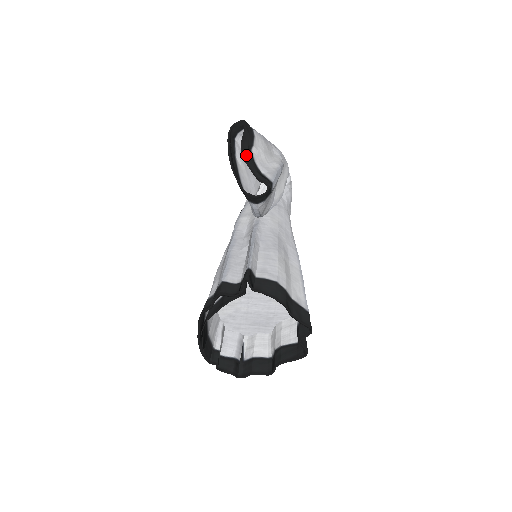
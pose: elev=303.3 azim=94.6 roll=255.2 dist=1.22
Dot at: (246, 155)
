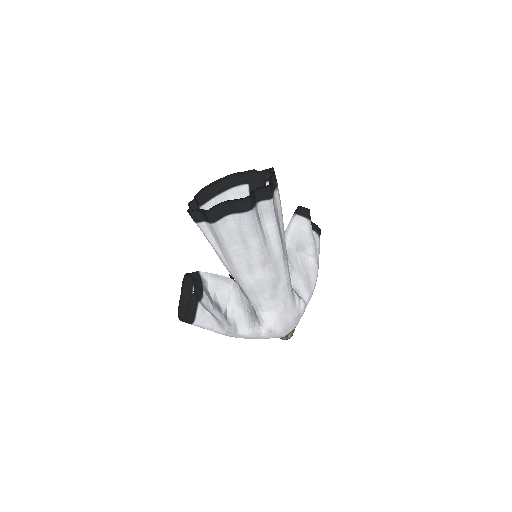
Dot at: occluded
